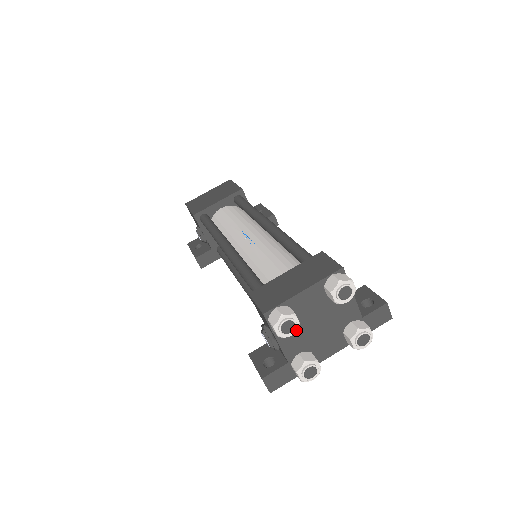
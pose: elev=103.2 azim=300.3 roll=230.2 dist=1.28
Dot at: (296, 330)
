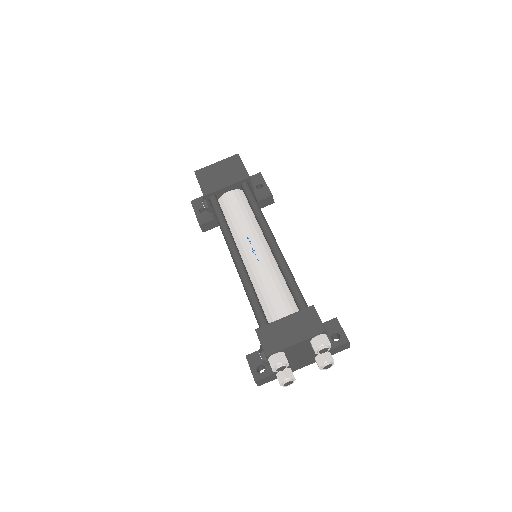
Dot at: (286, 368)
